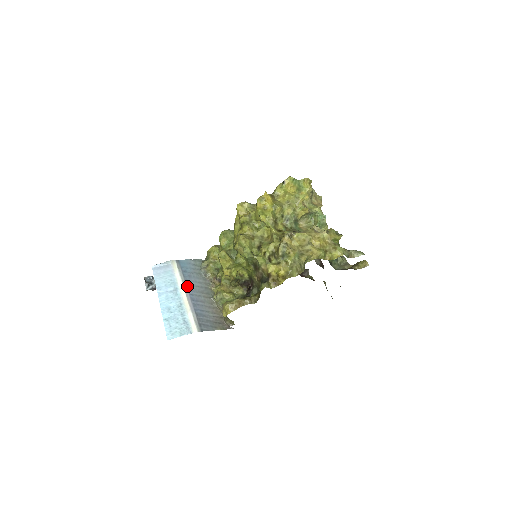
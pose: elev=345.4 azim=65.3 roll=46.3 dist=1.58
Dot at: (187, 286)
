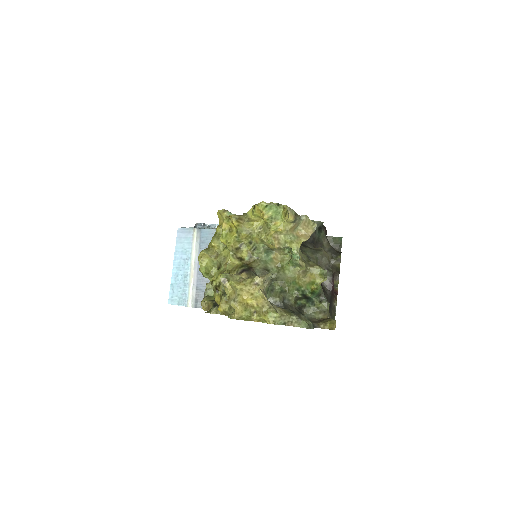
Dot at: occluded
